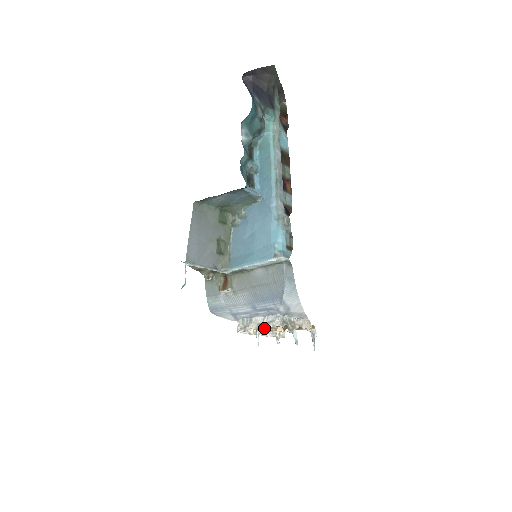
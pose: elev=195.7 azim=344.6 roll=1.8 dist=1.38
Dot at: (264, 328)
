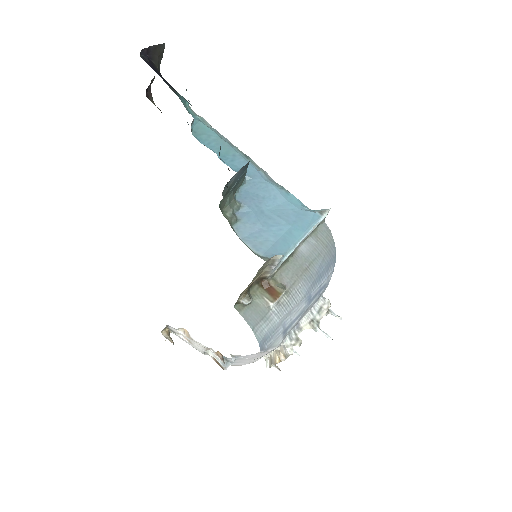
Dot at: occluded
